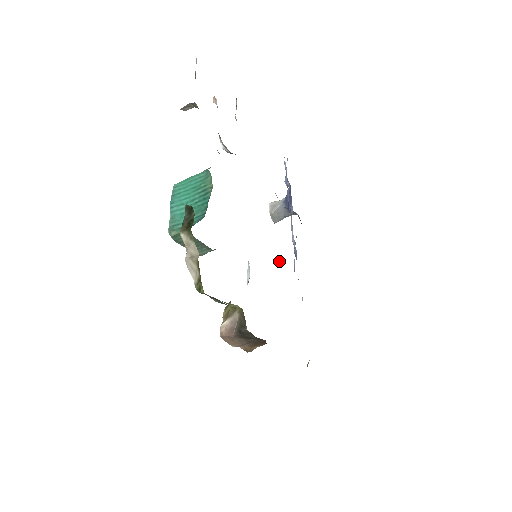
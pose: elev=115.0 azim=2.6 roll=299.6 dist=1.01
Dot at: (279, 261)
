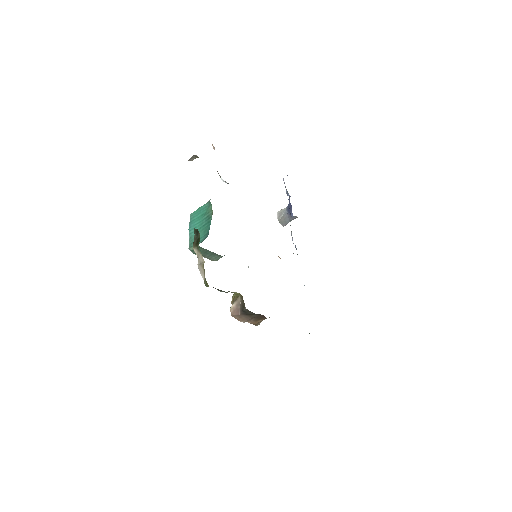
Dot at: (279, 257)
